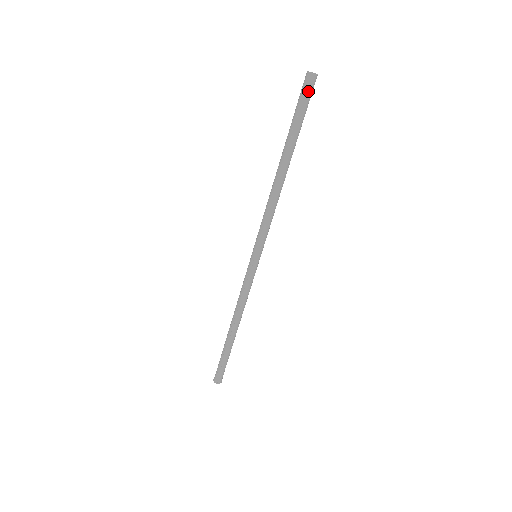
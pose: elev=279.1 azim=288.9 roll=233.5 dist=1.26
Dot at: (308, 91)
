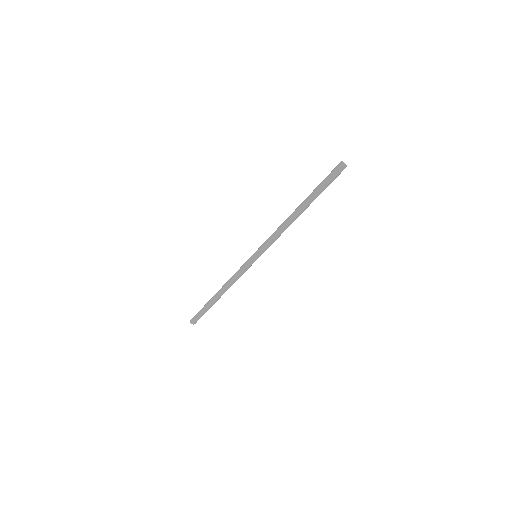
Dot at: (336, 174)
